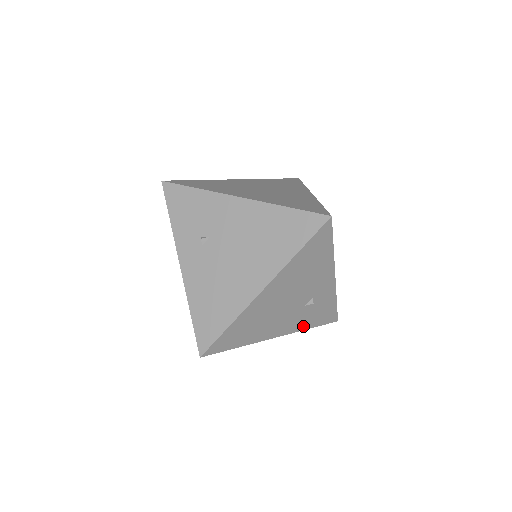
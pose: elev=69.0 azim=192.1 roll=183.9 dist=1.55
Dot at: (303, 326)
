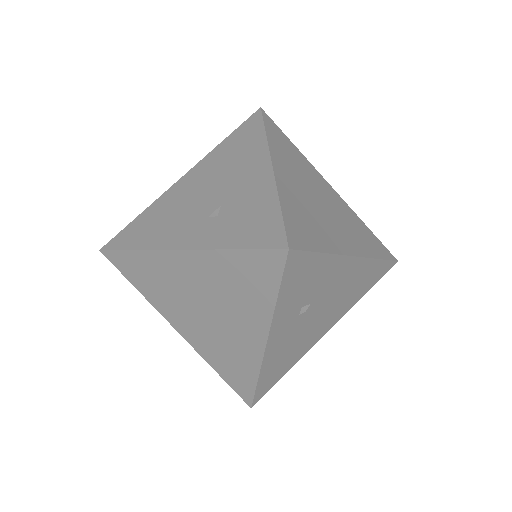
Dot at: occluded
